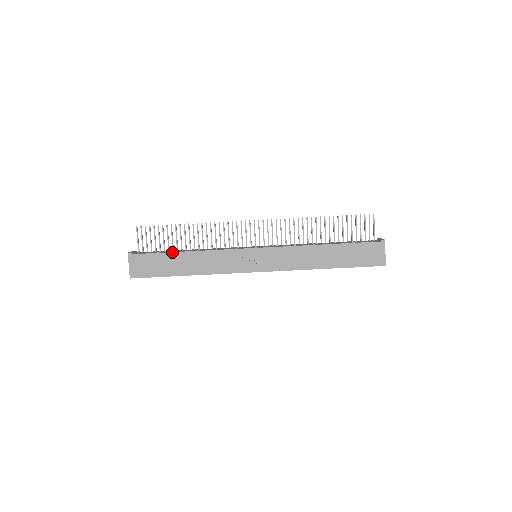
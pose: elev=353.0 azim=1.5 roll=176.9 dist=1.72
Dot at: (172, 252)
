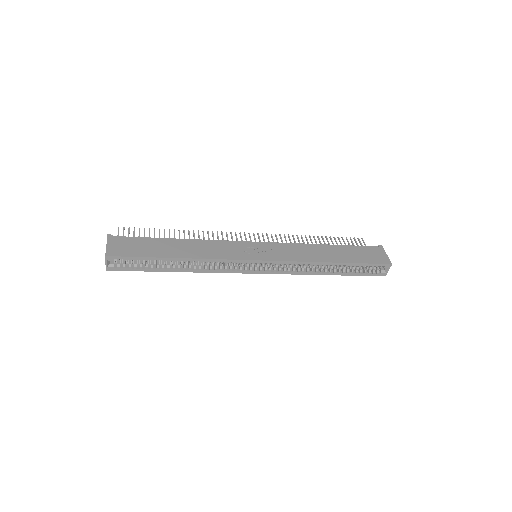
Dot at: (162, 238)
